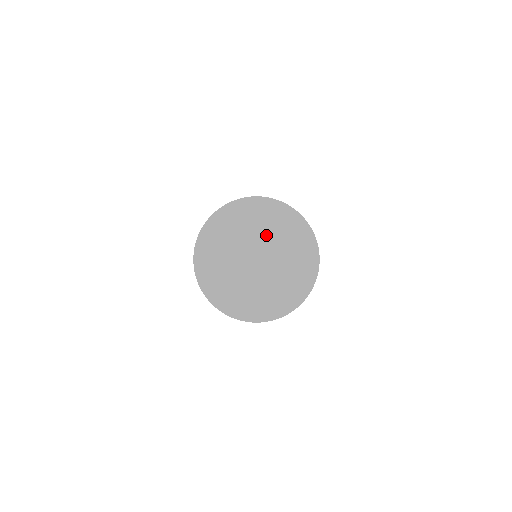
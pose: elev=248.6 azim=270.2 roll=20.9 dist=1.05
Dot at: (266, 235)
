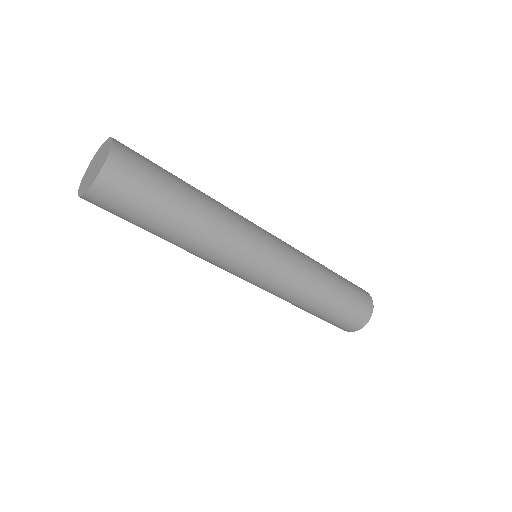
Dot at: (99, 156)
